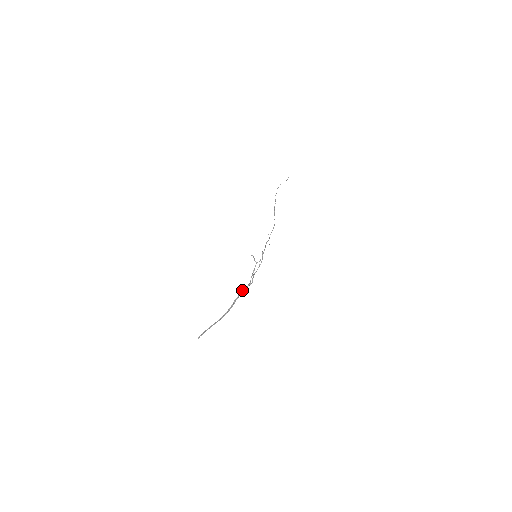
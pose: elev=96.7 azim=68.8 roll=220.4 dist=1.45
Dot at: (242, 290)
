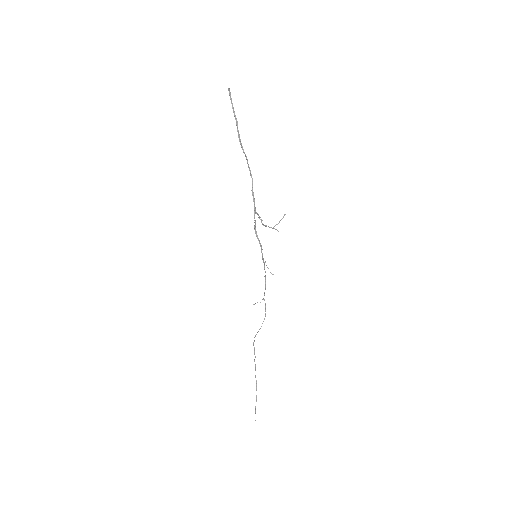
Dot at: occluded
